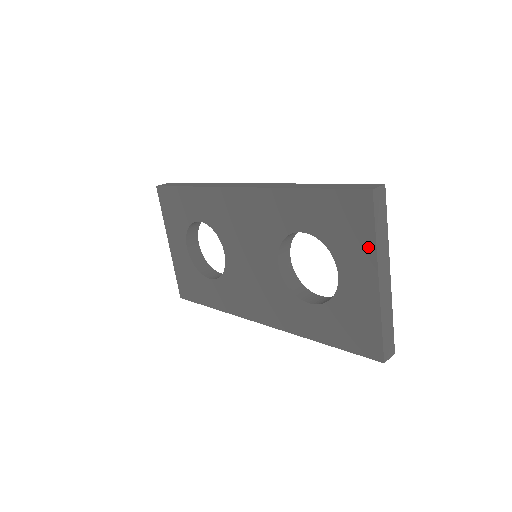
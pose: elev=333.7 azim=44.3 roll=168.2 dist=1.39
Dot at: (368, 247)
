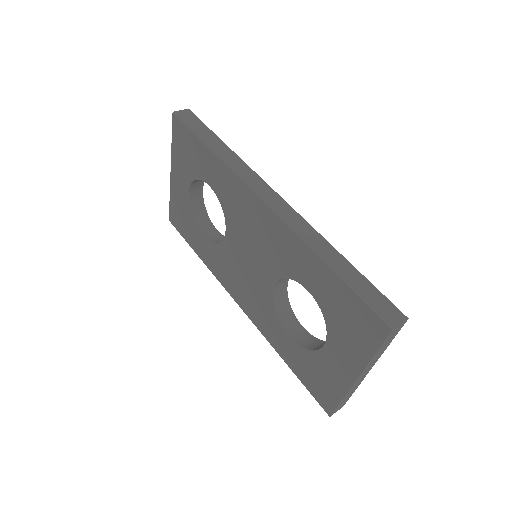
Dot at: (362, 356)
